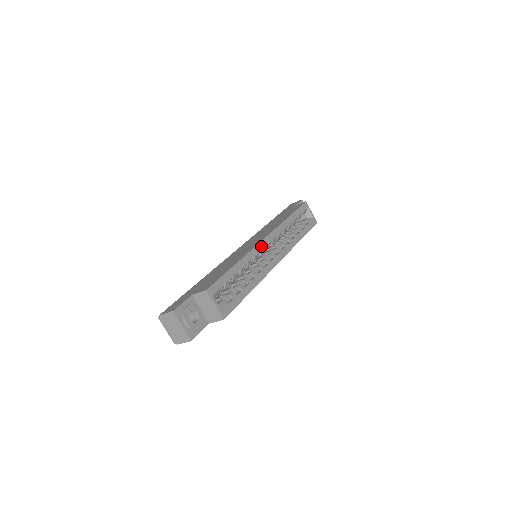
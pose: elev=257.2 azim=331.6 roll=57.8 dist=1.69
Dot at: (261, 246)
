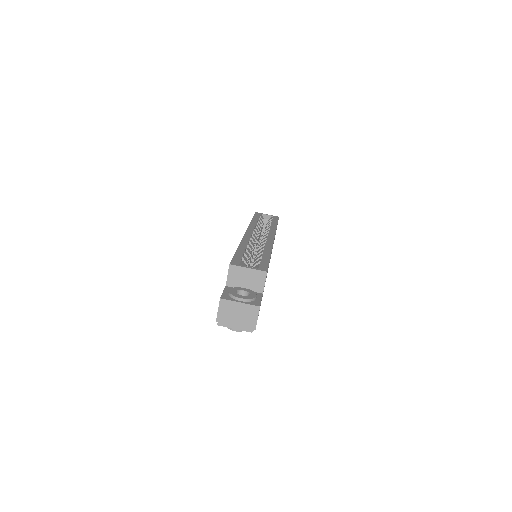
Dot at: (248, 236)
